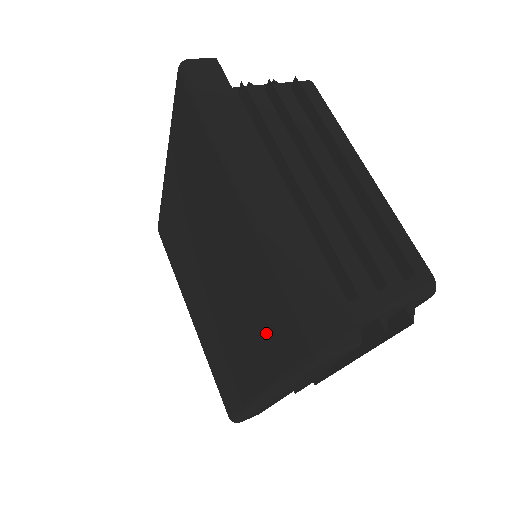
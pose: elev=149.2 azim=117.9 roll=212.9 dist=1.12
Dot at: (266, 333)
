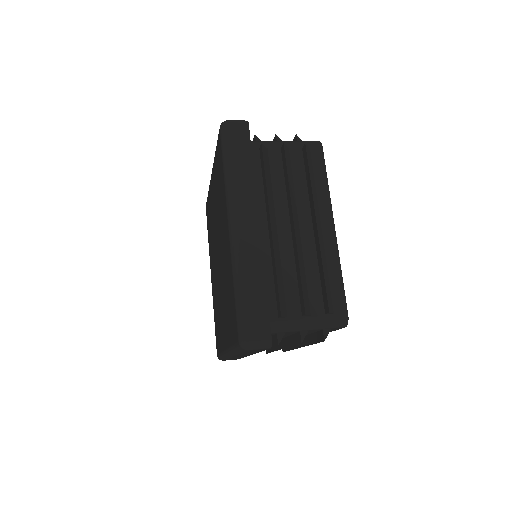
Dot at: (230, 319)
